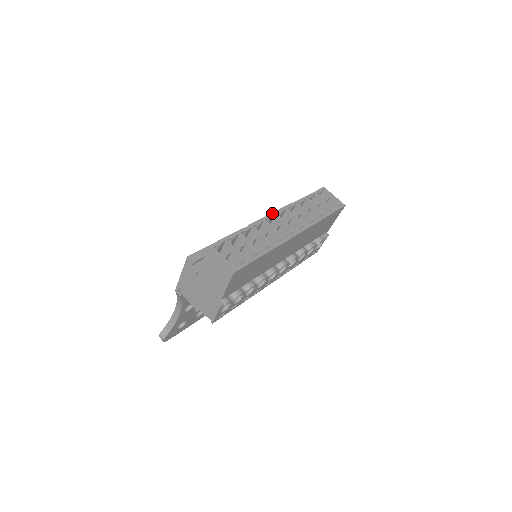
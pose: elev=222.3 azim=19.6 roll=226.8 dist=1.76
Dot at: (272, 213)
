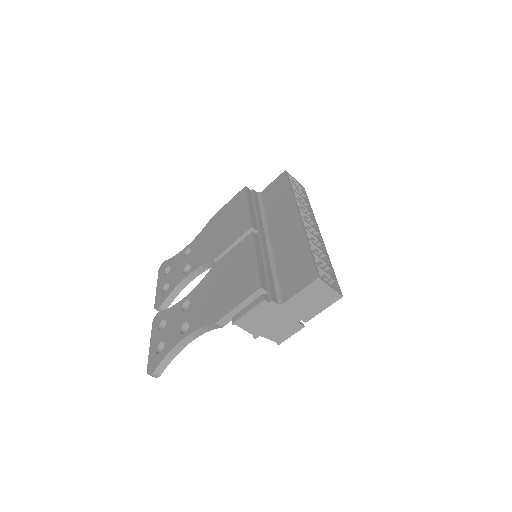
Dot at: (299, 216)
